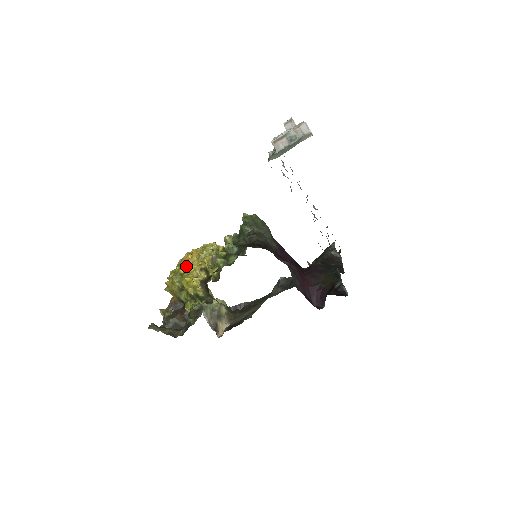
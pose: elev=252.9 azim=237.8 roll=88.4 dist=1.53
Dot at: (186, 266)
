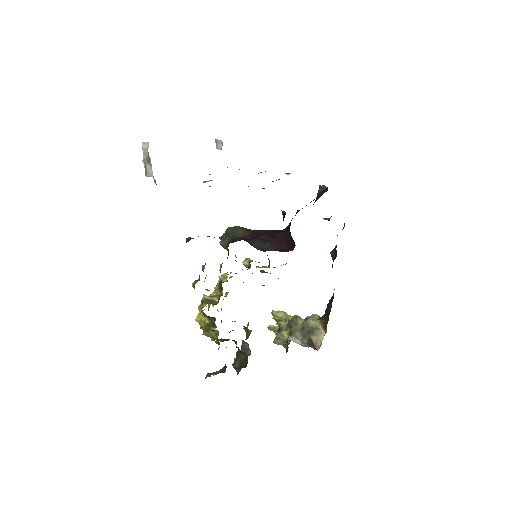
Dot at: (203, 310)
